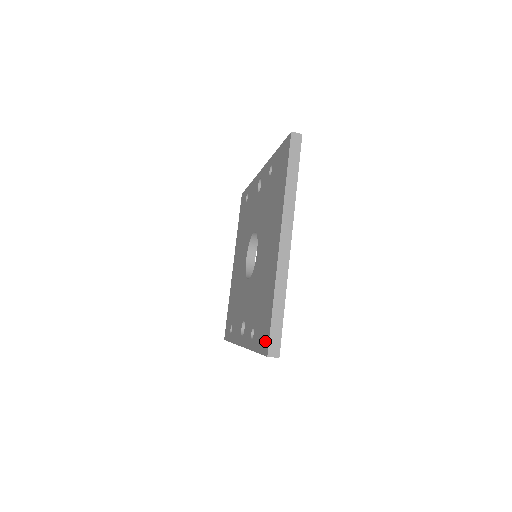
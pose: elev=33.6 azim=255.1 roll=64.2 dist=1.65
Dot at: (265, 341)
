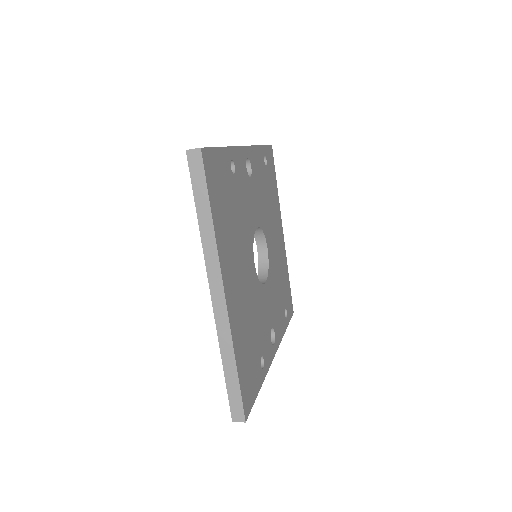
Dot at: occluded
